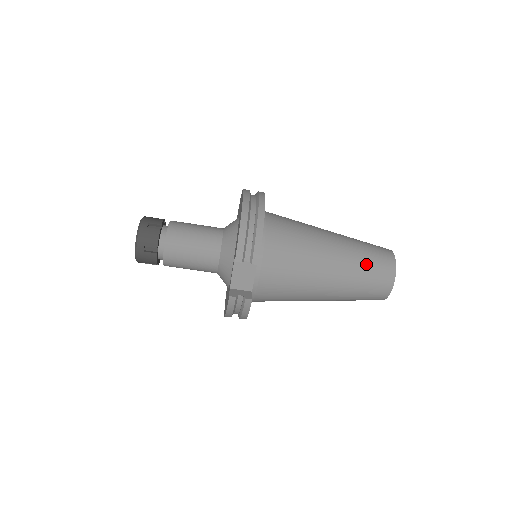
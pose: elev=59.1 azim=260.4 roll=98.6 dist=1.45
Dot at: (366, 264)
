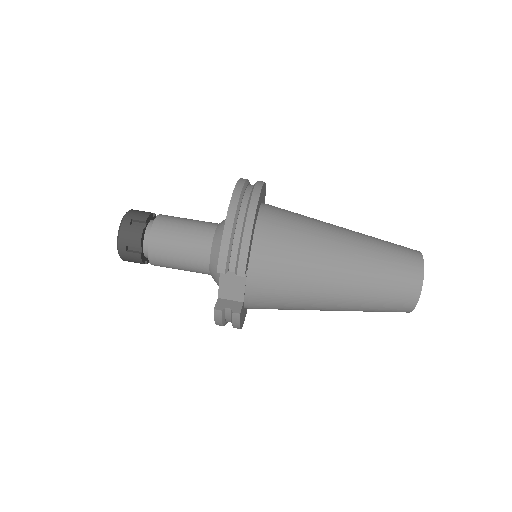
Dot at: (384, 273)
